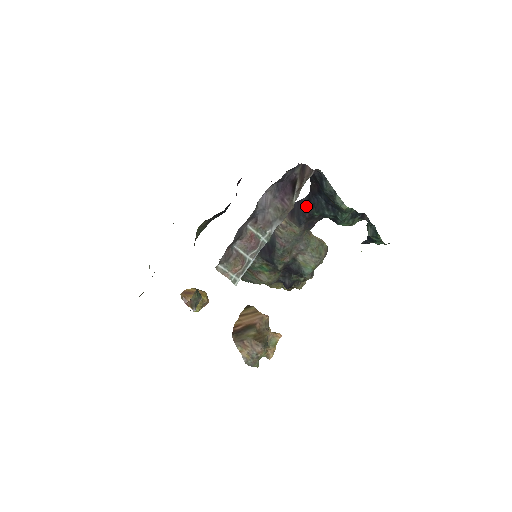
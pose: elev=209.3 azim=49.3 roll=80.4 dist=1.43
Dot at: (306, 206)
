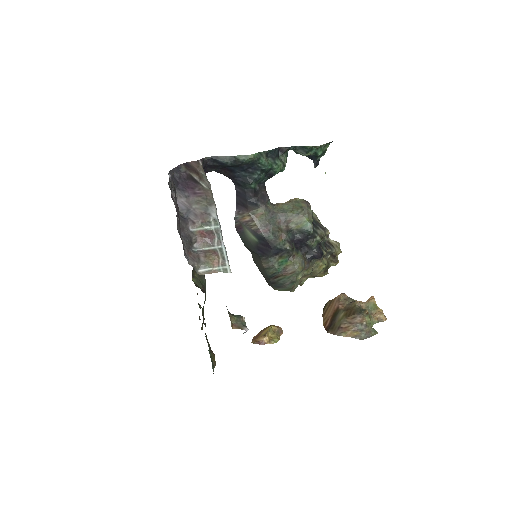
Dot at: (242, 190)
